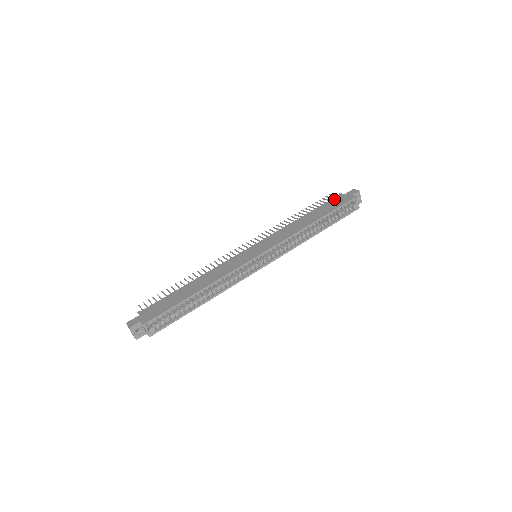
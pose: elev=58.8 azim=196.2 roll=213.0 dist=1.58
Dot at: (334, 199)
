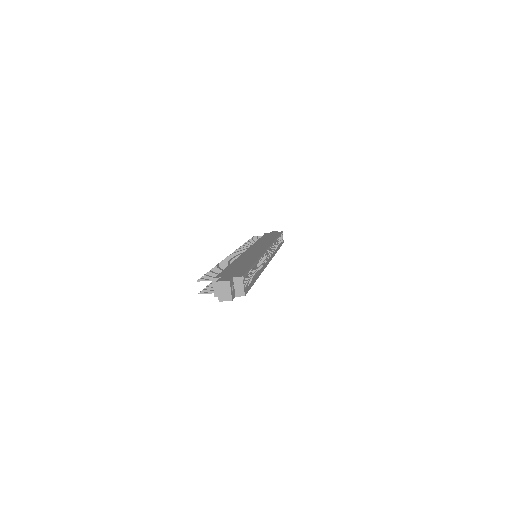
Dot at: (266, 234)
